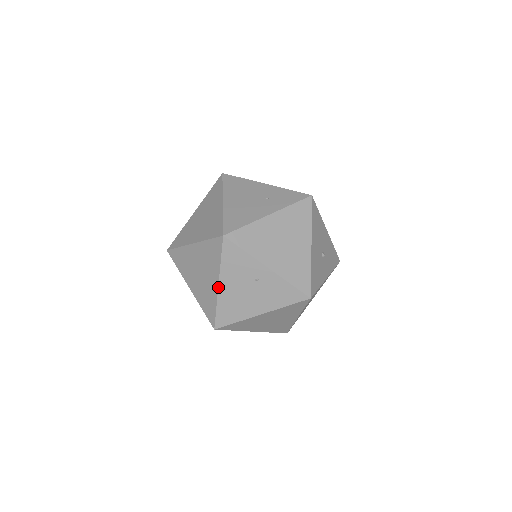
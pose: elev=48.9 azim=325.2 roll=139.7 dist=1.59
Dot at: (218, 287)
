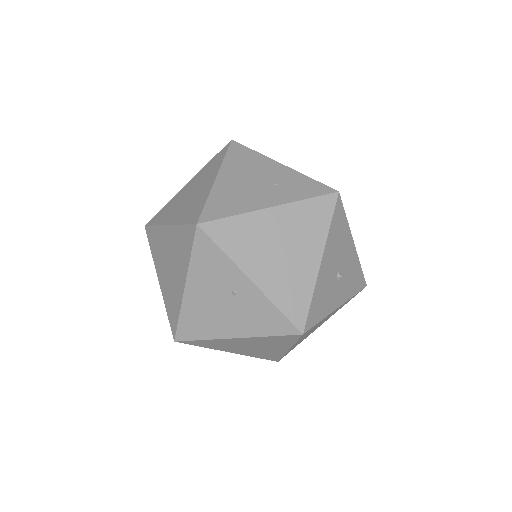
Dot at: (184, 290)
